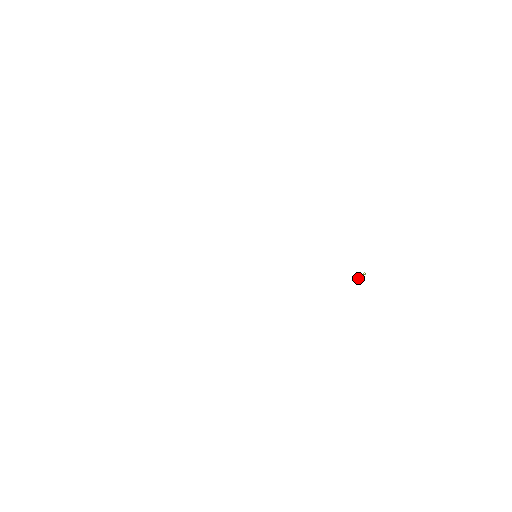
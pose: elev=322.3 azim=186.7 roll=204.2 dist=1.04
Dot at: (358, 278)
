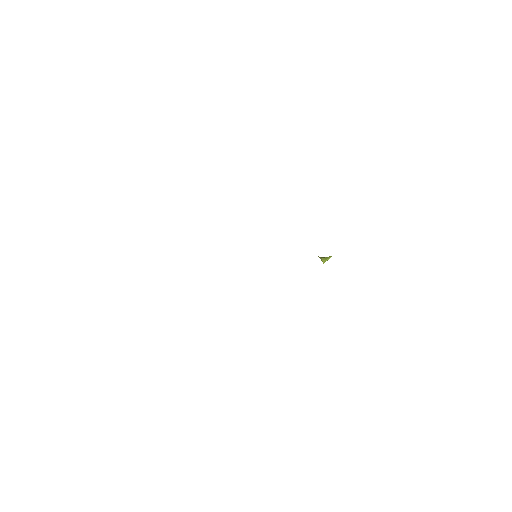
Dot at: occluded
